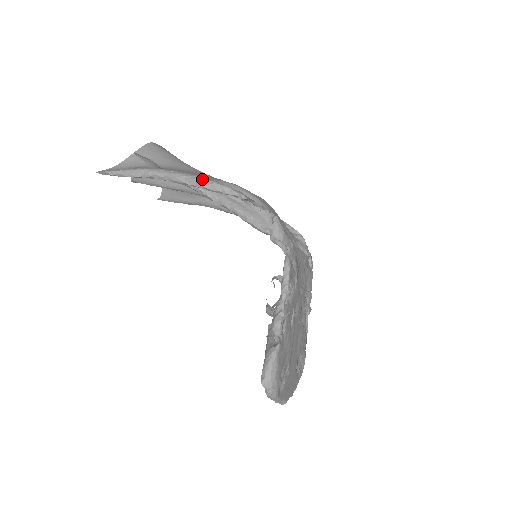
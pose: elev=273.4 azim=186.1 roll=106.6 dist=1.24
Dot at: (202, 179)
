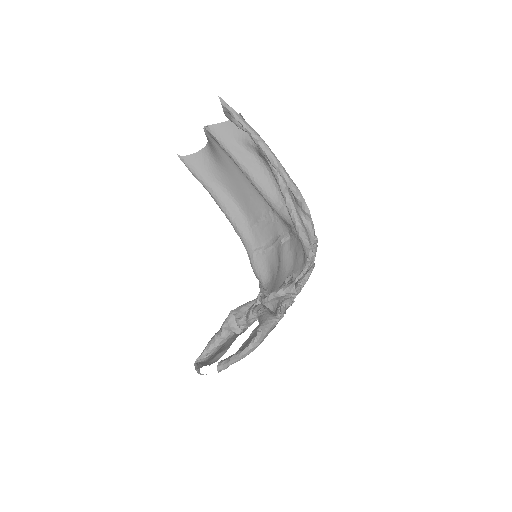
Dot at: occluded
